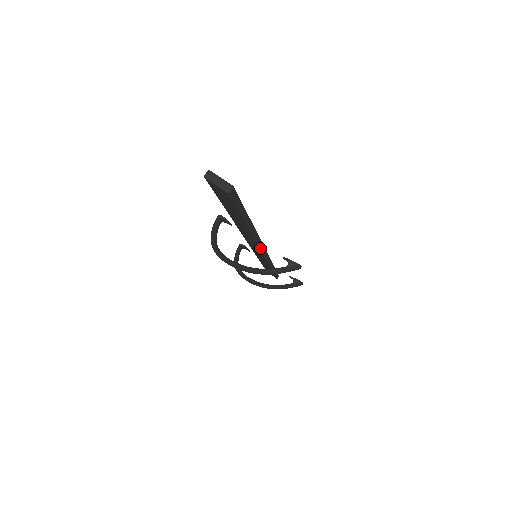
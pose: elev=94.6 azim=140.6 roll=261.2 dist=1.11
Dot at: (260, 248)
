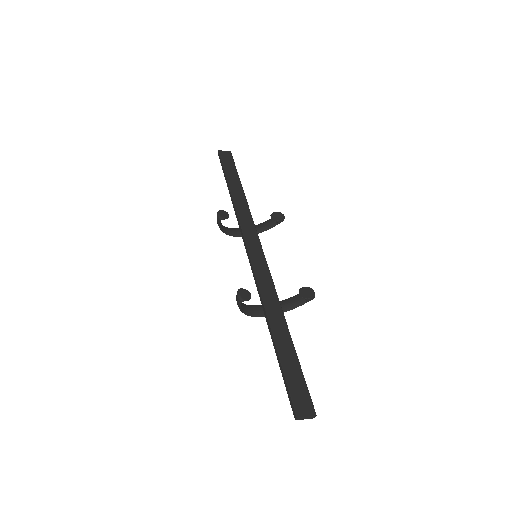
Dot at: (268, 273)
